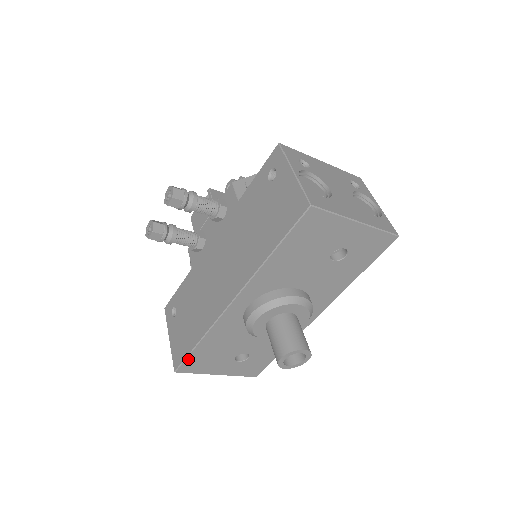
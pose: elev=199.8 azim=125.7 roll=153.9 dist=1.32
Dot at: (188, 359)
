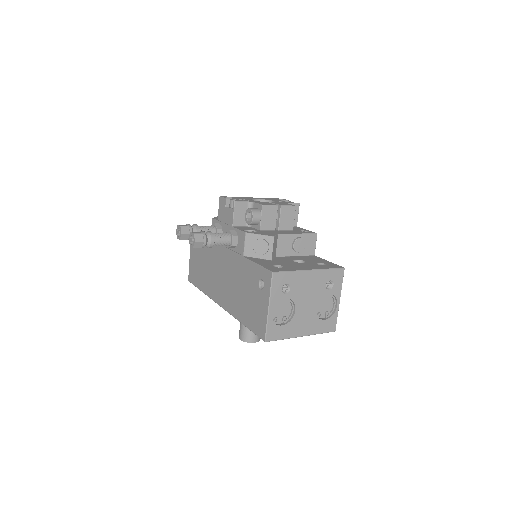
Dot at: occluded
